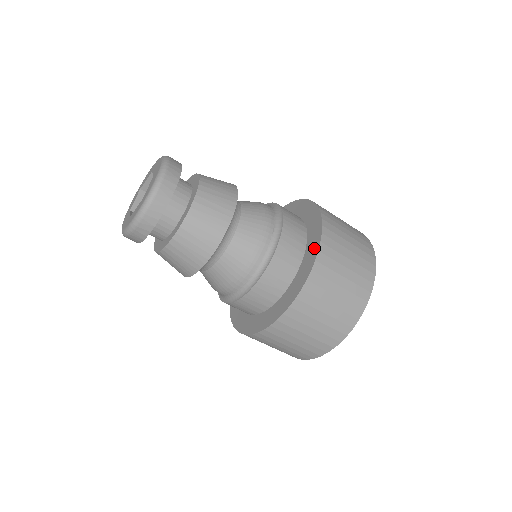
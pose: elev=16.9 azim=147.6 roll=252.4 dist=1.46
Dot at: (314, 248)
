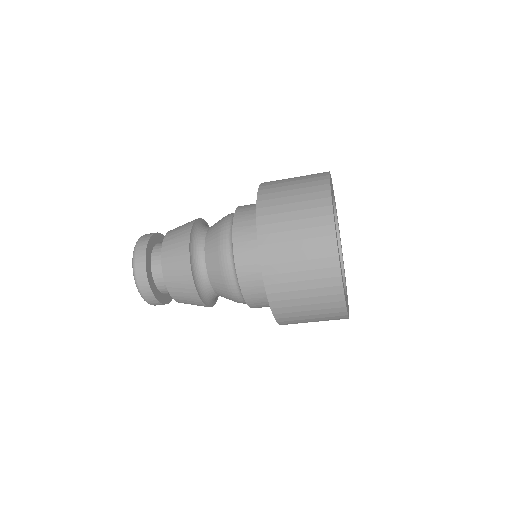
Dot at: occluded
